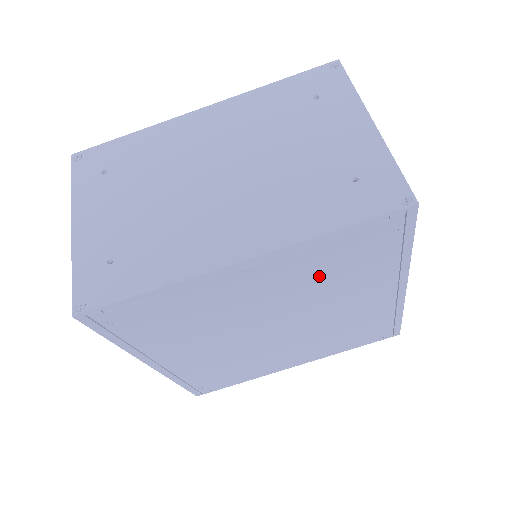
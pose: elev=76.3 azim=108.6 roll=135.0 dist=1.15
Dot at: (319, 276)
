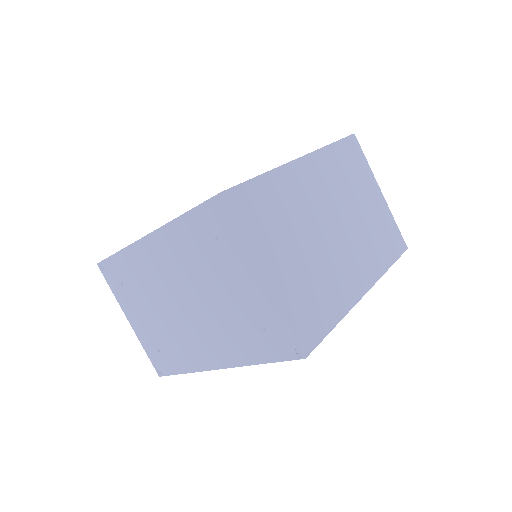
Dot at: occluded
